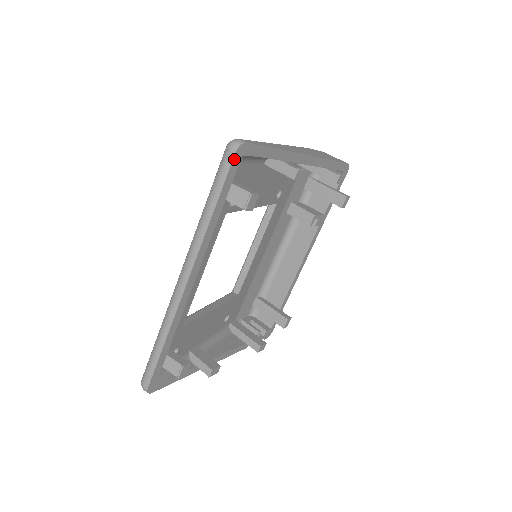
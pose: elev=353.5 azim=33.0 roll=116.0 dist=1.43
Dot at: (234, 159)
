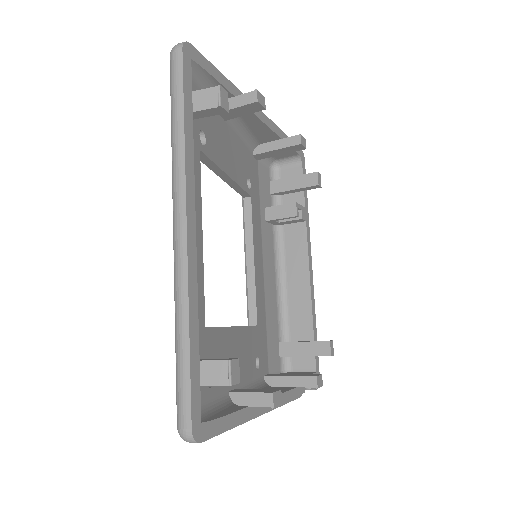
Dot at: (183, 58)
